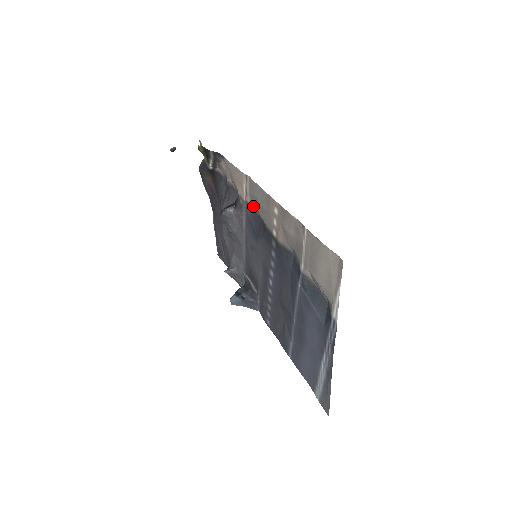
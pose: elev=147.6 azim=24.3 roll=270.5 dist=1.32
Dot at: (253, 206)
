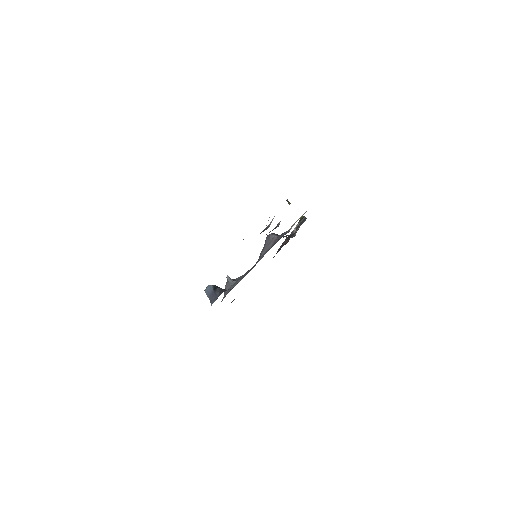
Dot at: occluded
